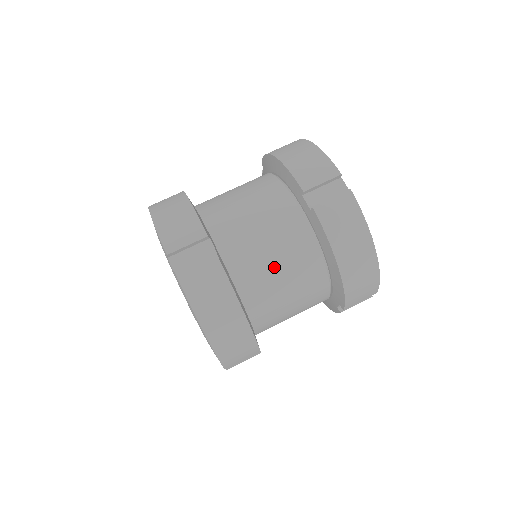
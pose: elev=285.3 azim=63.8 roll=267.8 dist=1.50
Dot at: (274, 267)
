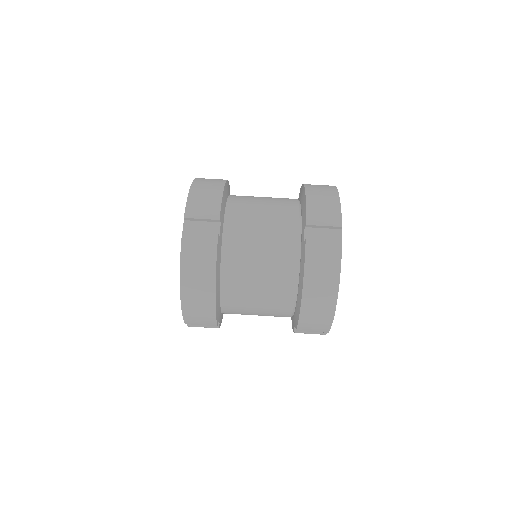
Dot at: (256, 268)
